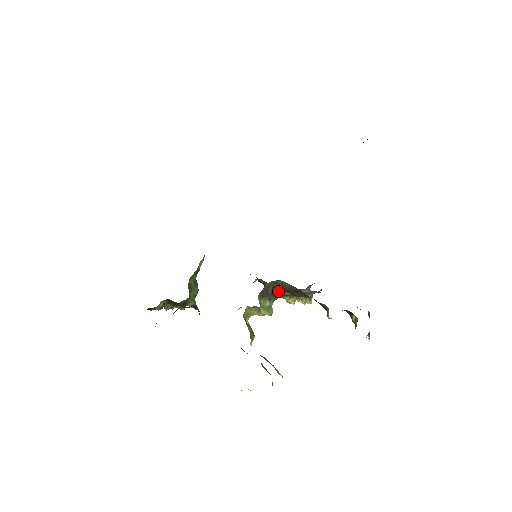
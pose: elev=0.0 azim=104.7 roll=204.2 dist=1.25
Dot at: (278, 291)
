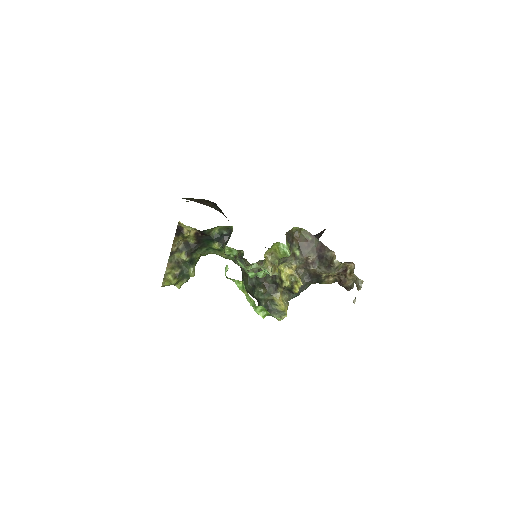
Dot at: (295, 244)
